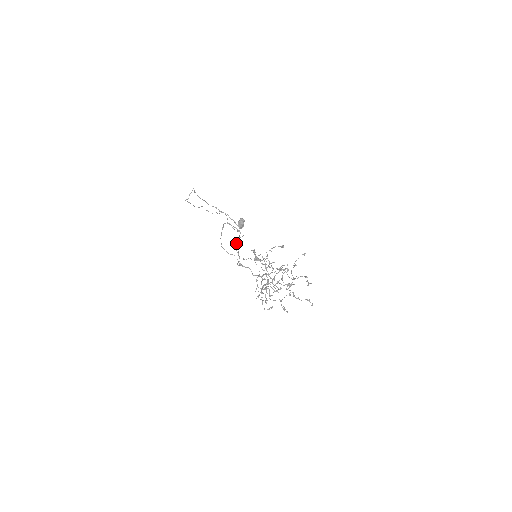
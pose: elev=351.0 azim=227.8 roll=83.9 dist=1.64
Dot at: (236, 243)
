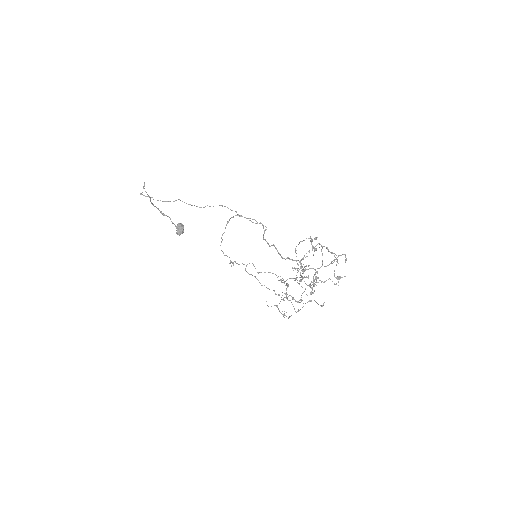
Dot at: (263, 236)
